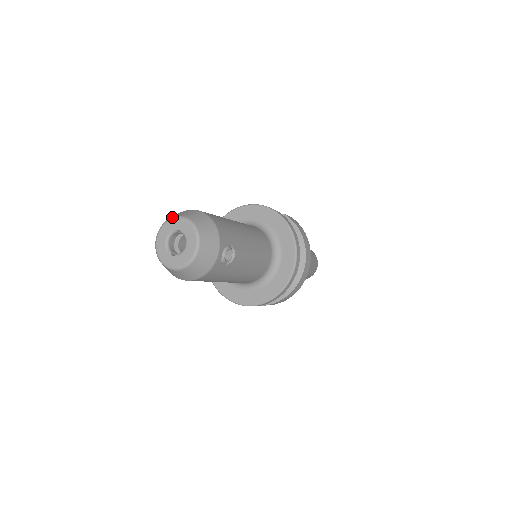
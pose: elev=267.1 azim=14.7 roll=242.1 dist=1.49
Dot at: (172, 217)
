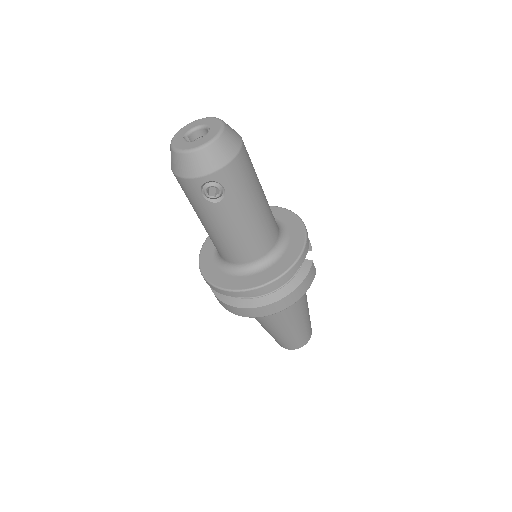
Dot at: occluded
